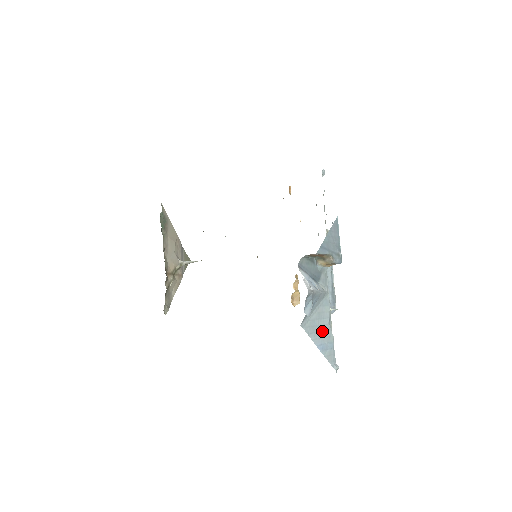
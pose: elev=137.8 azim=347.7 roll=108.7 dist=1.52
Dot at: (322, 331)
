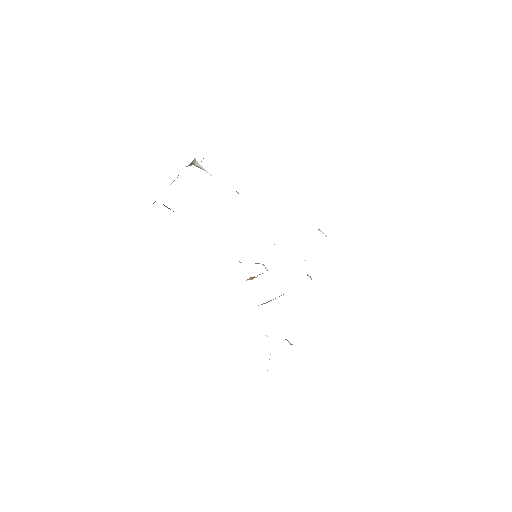
Dot at: occluded
